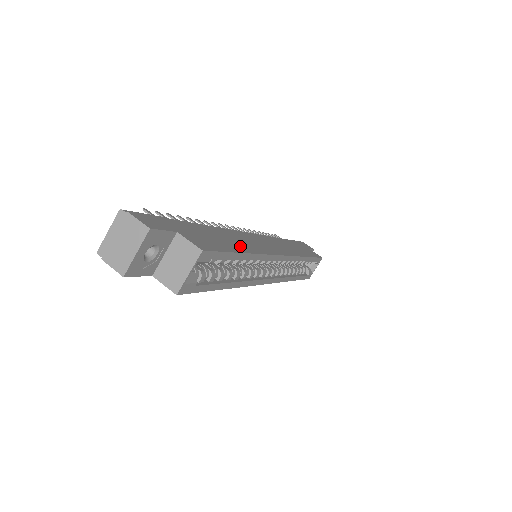
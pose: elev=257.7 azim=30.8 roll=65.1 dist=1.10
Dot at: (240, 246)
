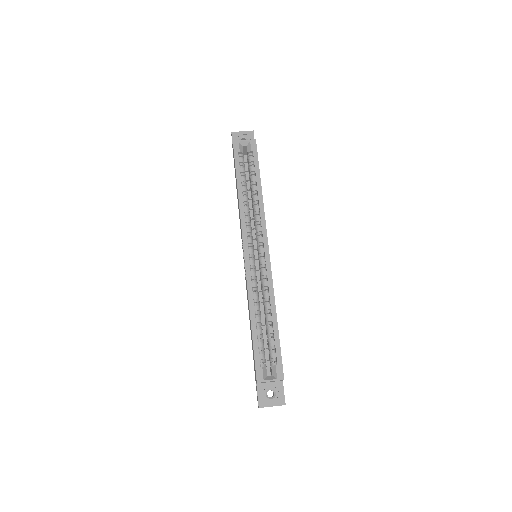
Dot at: occluded
